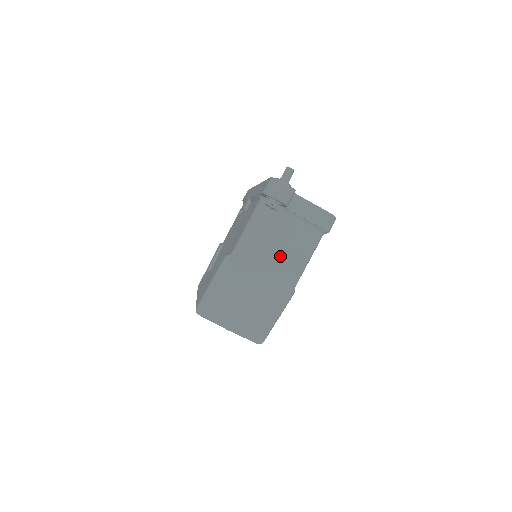
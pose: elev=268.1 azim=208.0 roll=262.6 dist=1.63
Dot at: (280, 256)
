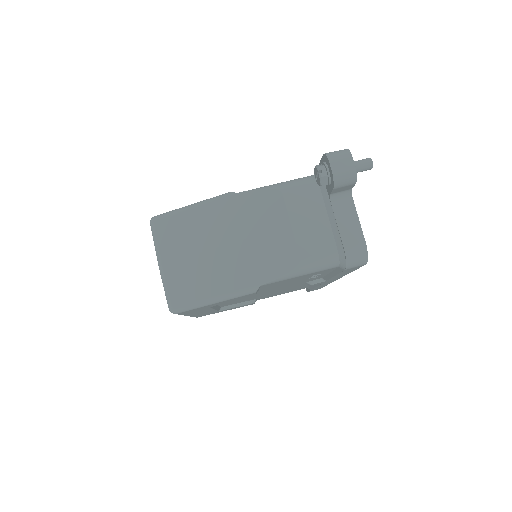
Dot at: (278, 238)
